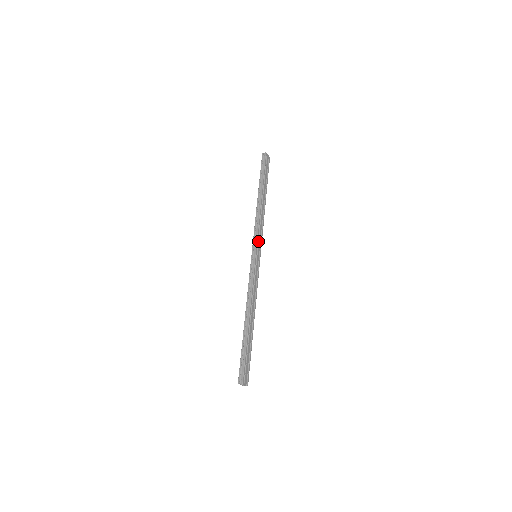
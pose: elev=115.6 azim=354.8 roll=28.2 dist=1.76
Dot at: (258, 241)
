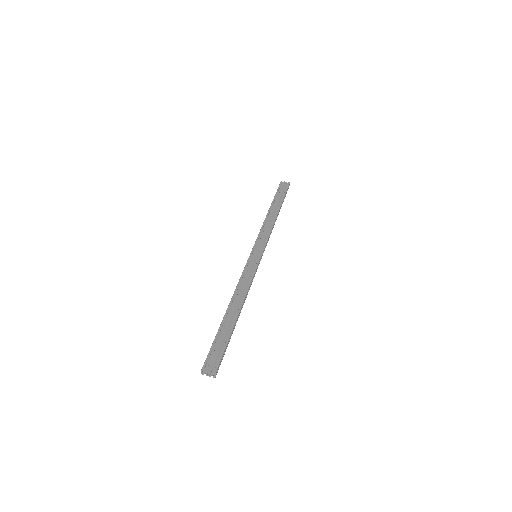
Dot at: (258, 243)
